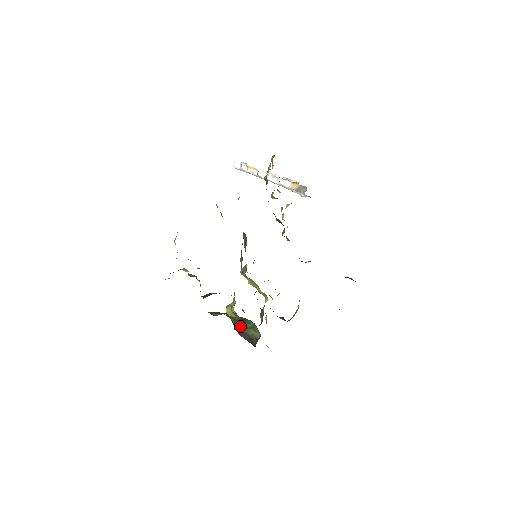
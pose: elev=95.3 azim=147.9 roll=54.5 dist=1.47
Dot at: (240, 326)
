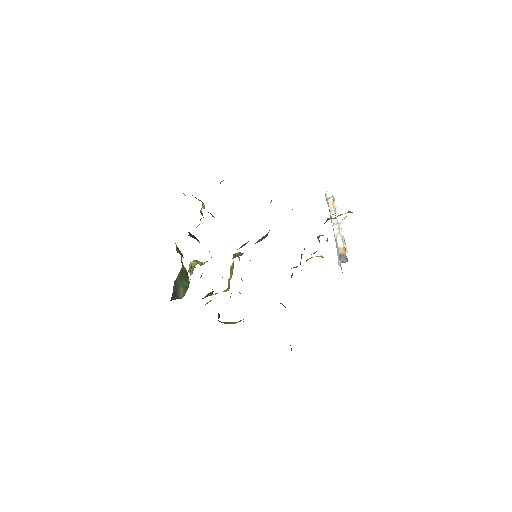
Dot at: (181, 277)
